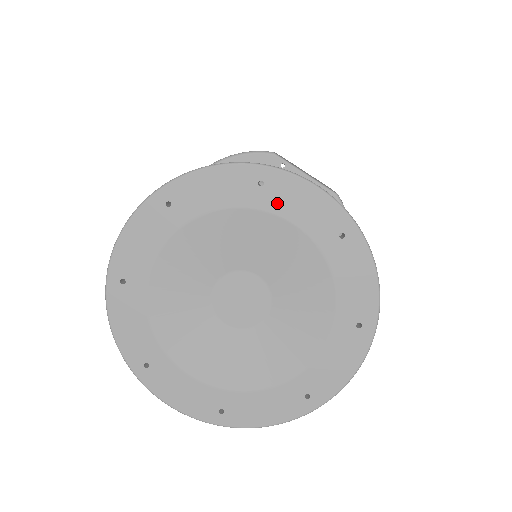
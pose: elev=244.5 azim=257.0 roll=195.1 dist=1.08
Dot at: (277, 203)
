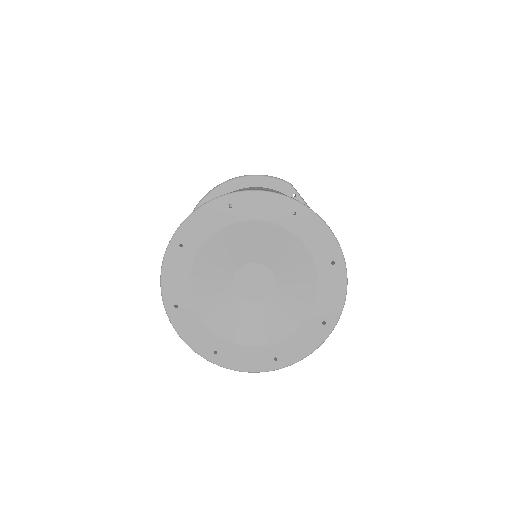
Dot at: (300, 229)
